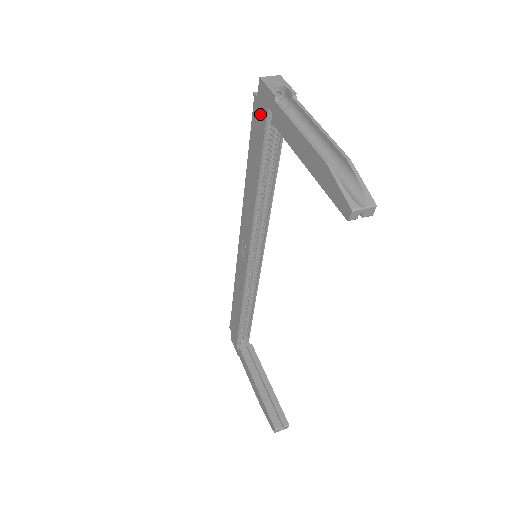
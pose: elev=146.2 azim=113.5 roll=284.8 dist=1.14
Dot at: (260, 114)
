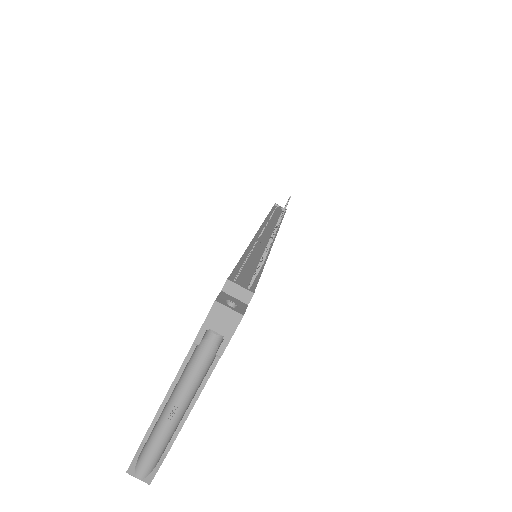
Dot at: occluded
